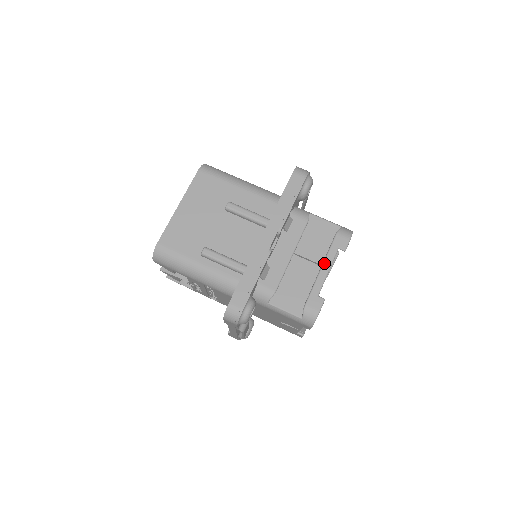
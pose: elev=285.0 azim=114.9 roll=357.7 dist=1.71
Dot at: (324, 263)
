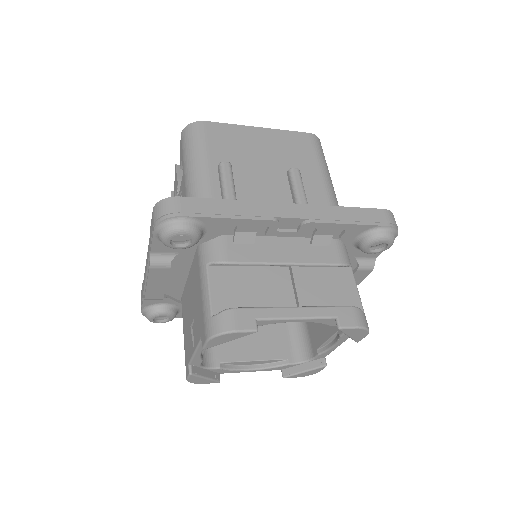
Dot at: (305, 307)
